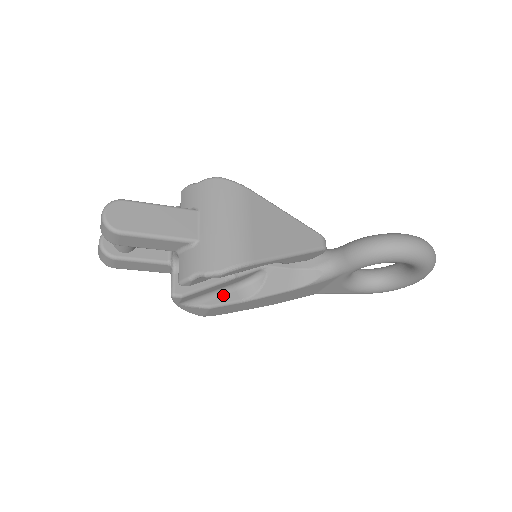
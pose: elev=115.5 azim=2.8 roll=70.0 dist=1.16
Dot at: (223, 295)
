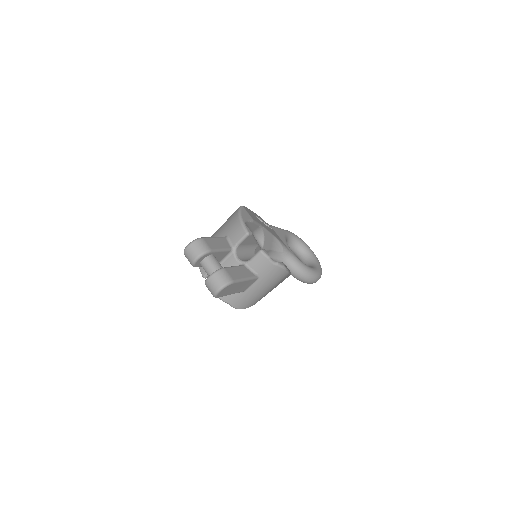
Dot at: occluded
